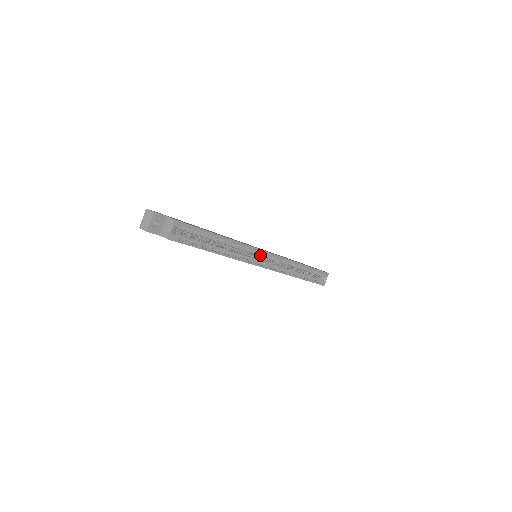
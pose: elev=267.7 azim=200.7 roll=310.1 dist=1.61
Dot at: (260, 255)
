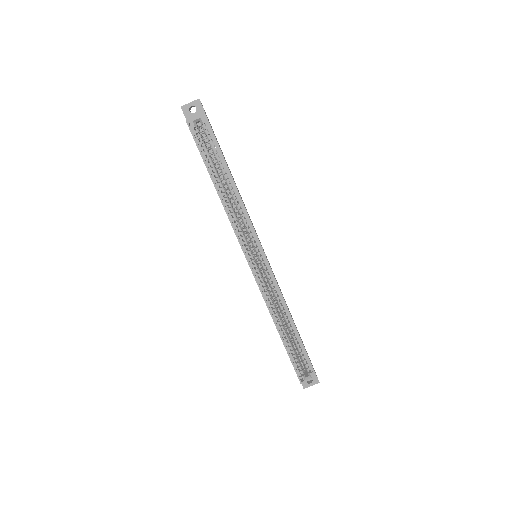
Dot at: (256, 249)
